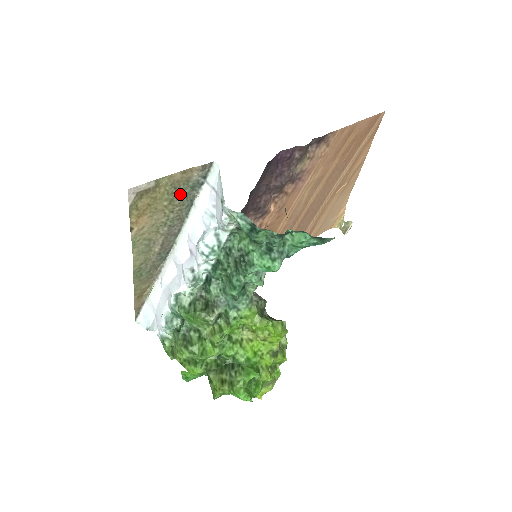
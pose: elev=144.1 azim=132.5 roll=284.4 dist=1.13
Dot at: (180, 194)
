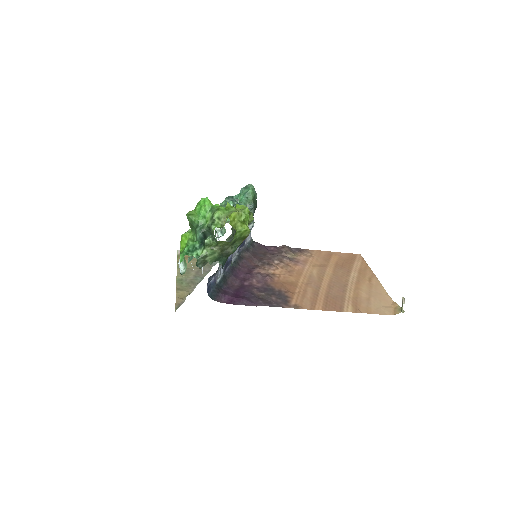
Dot at: occluded
